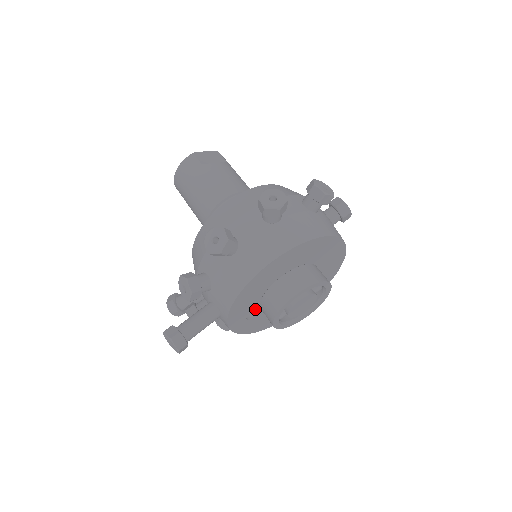
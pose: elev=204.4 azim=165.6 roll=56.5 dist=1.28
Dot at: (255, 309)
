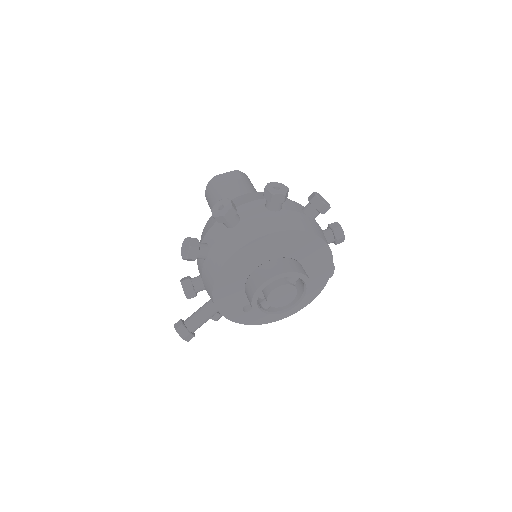
Dot at: (247, 302)
